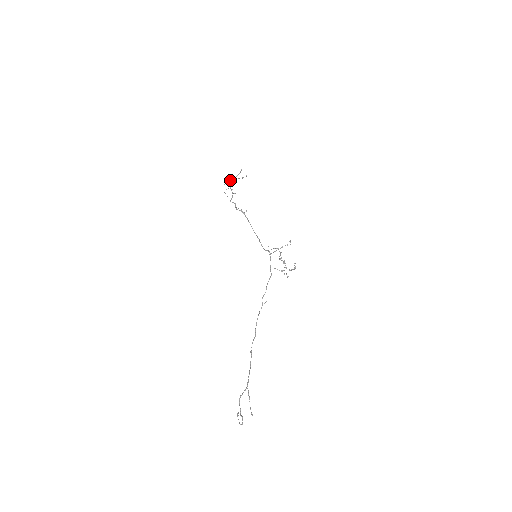
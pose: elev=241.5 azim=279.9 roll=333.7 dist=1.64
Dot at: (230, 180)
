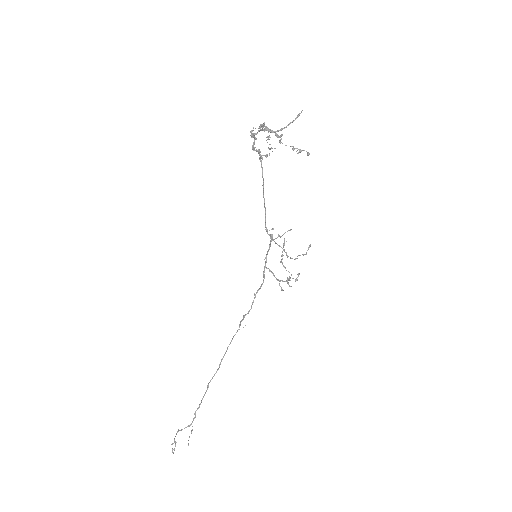
Dot at: (275, 131)
